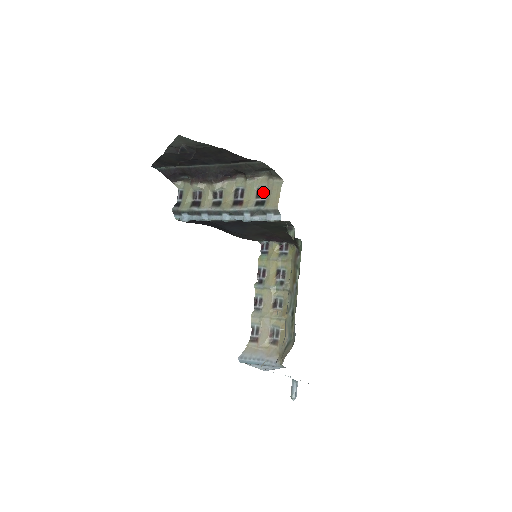
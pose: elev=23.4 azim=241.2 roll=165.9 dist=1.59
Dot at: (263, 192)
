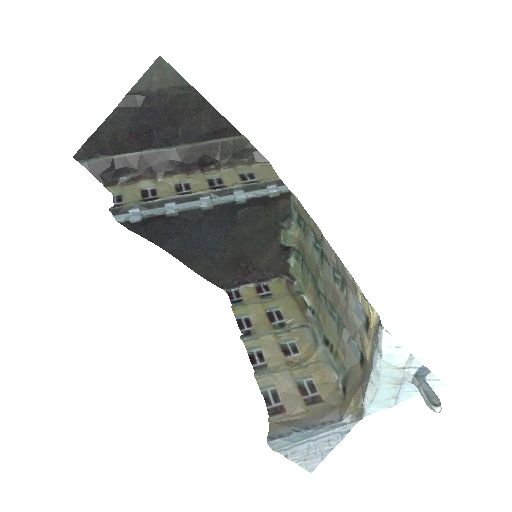
Dot at: (249, 175)
